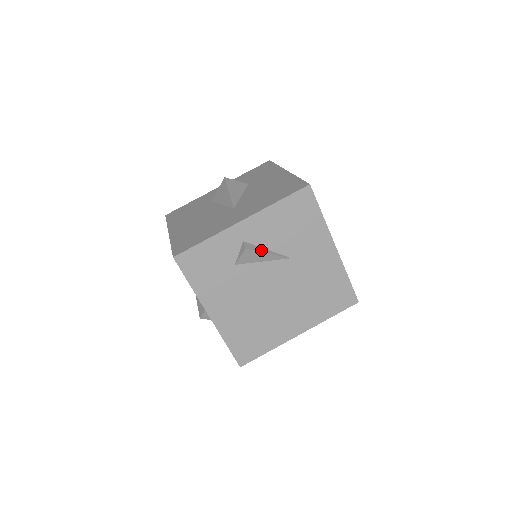
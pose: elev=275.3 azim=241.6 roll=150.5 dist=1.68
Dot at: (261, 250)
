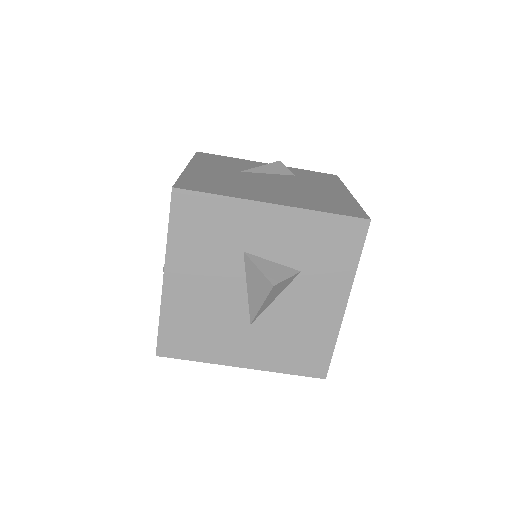
Dot at: occluded
